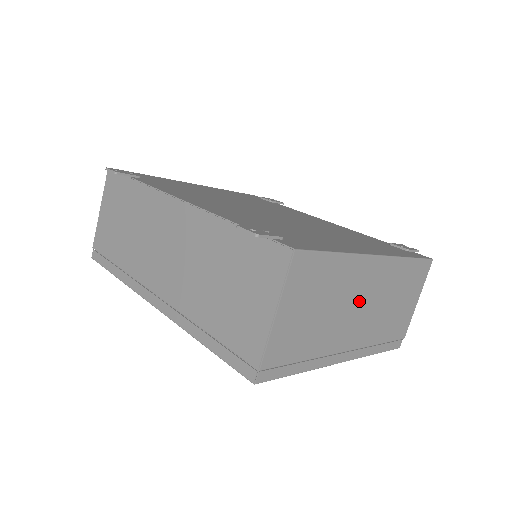
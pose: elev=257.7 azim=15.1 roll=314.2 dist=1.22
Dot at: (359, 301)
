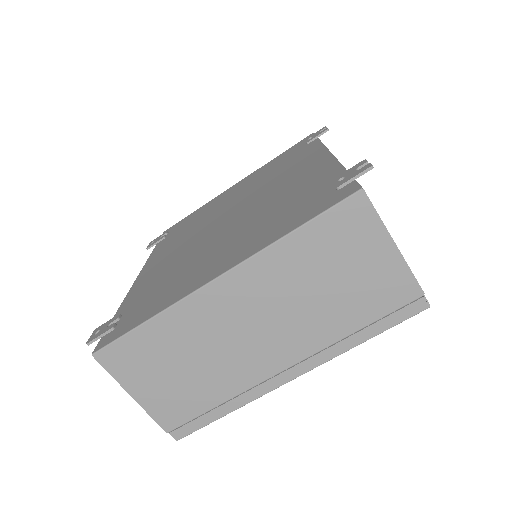
Dot at: (241, 327)
